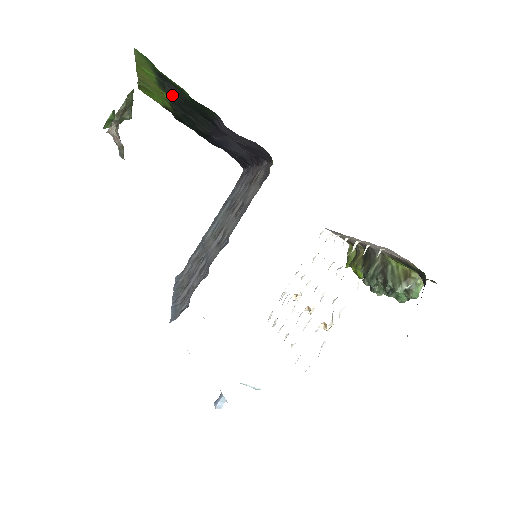
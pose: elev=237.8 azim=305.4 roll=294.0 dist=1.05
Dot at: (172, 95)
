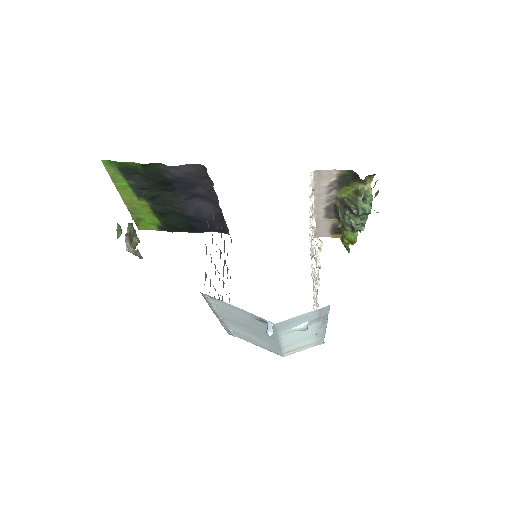
Dot at: (140, 185)
